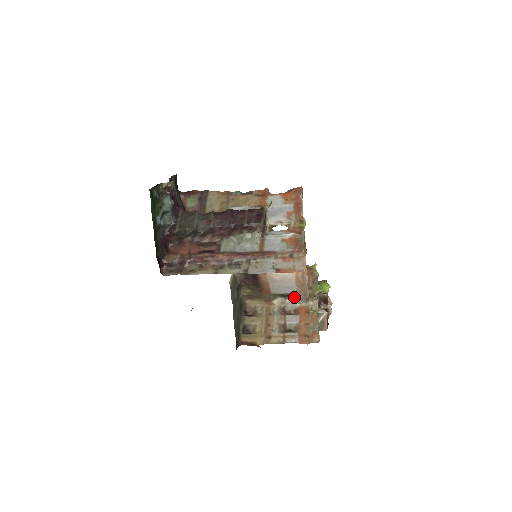
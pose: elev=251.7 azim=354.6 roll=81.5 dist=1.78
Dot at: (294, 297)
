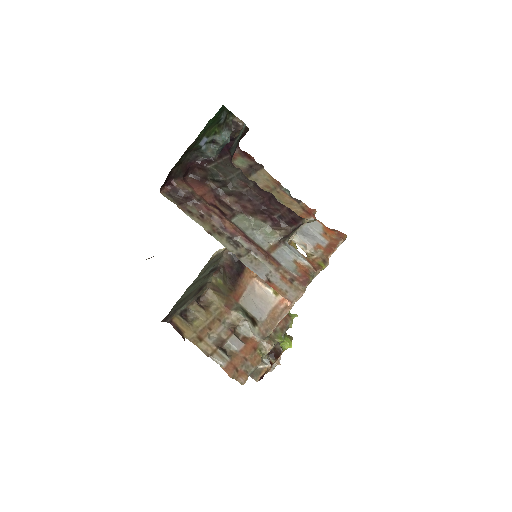
Dot at: (255, 324)
